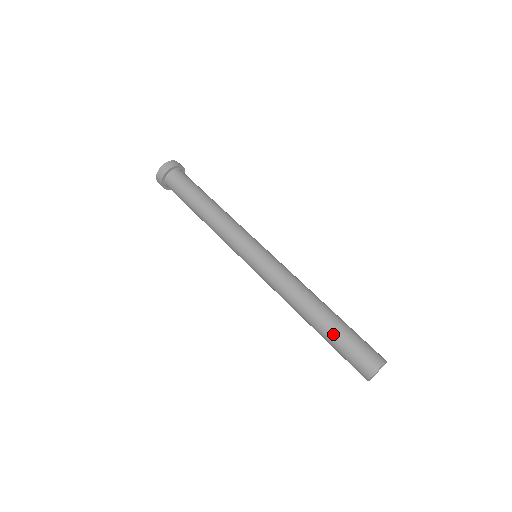
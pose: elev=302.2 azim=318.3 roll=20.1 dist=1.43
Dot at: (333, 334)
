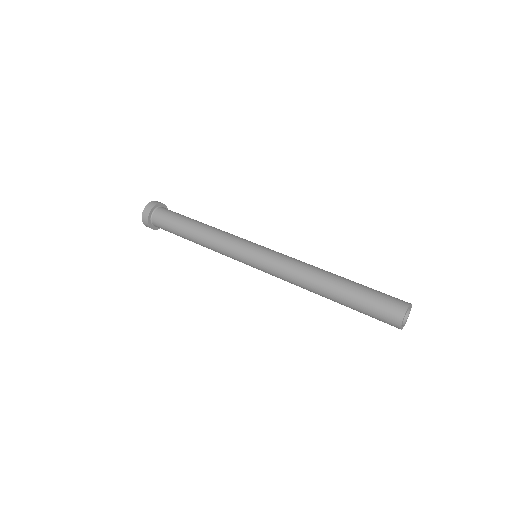
Dot at: (350, 300)
